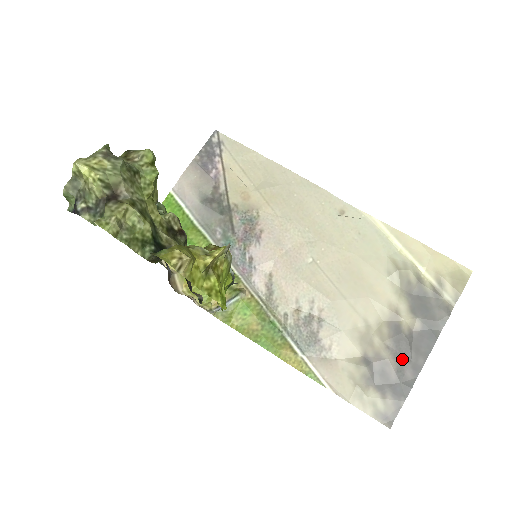
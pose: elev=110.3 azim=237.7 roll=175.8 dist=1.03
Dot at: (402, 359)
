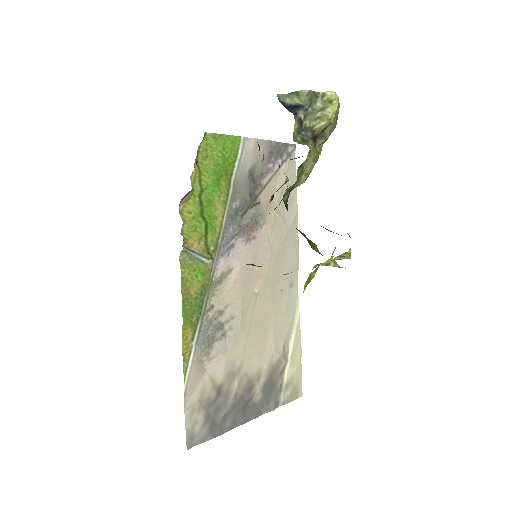
Dot at: (234, 410)
